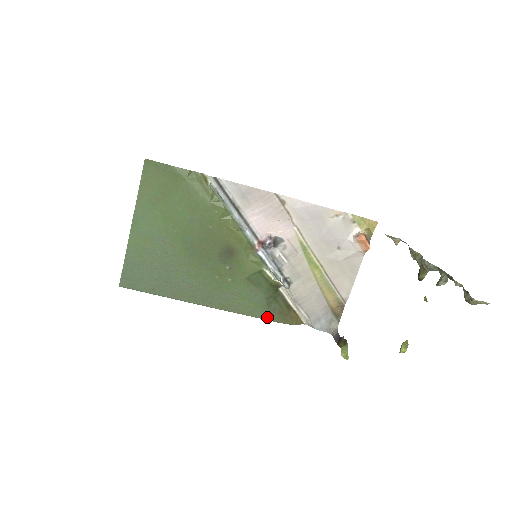
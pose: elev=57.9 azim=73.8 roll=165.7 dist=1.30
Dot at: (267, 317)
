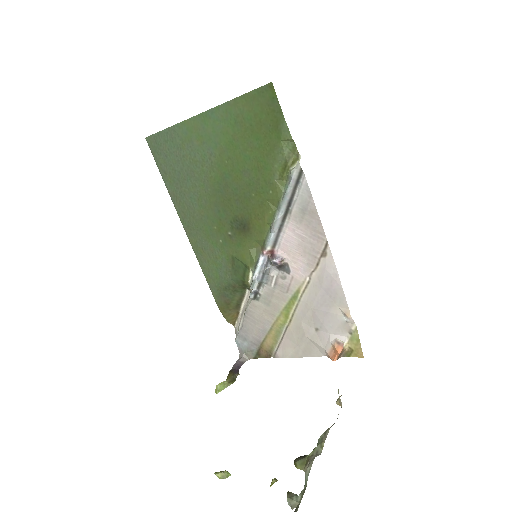
Dot at: (215, 293)
